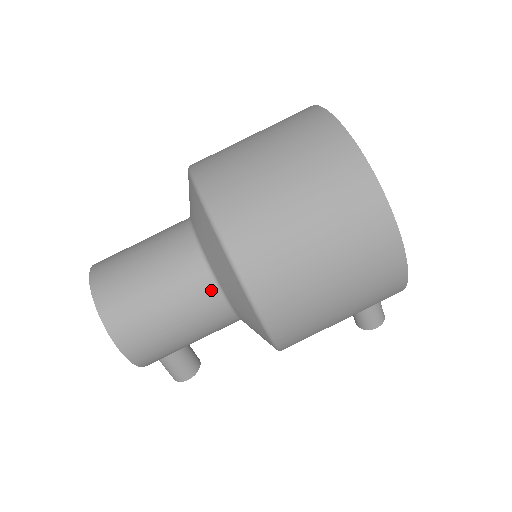
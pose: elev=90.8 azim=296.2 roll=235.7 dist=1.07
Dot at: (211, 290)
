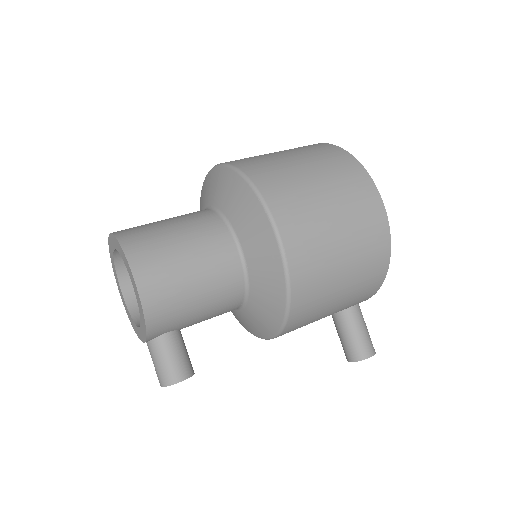
Dot at: (226, 236)
